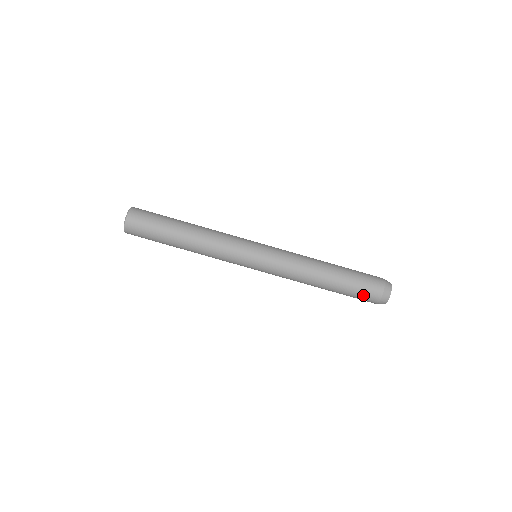
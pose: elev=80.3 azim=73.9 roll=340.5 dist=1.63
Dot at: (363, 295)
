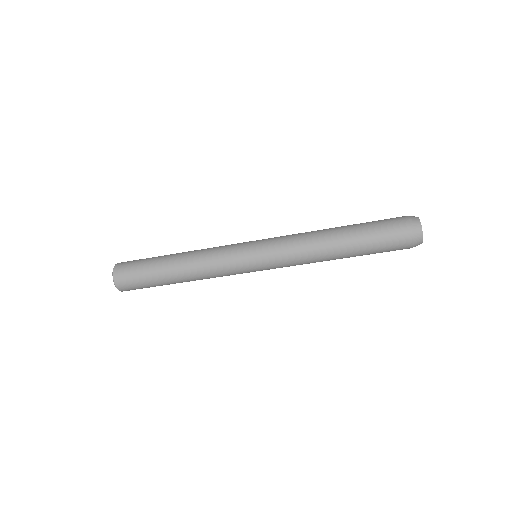
Dot at: (389, 251)
